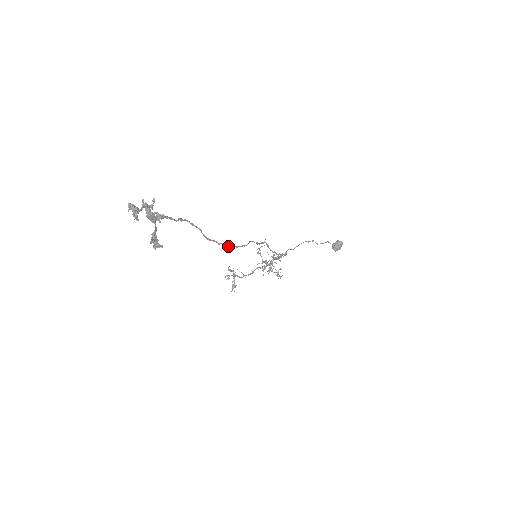
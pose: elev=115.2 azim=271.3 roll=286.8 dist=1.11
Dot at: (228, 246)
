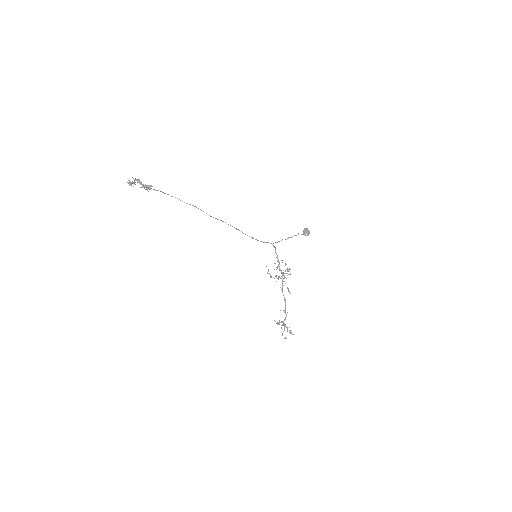
Dot at: occluded
